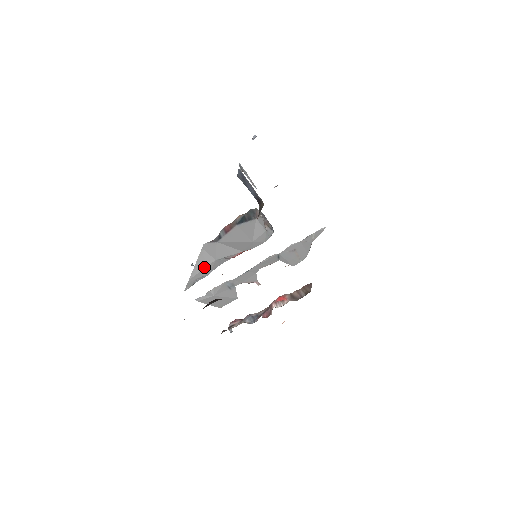
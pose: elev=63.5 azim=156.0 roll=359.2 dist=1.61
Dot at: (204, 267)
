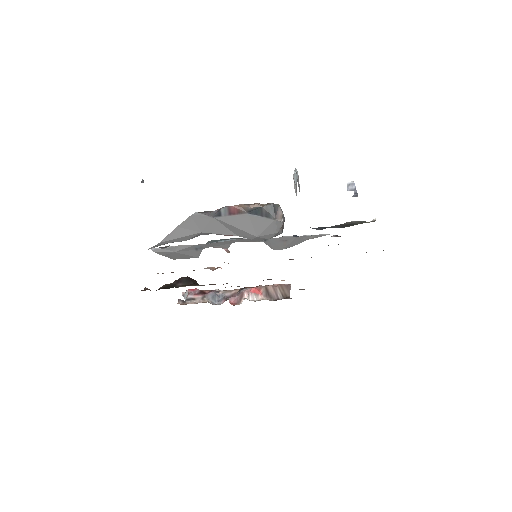
Dot at: (184, 235)
